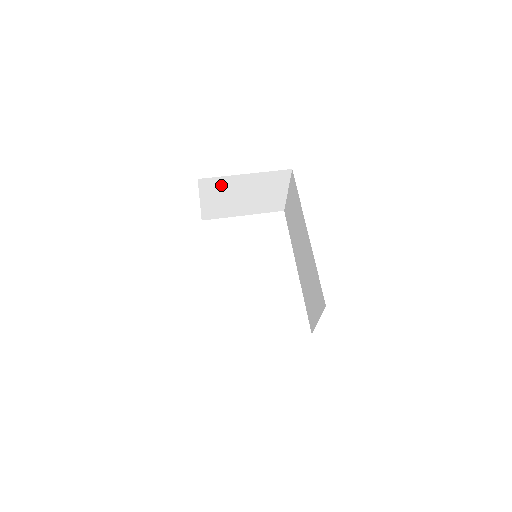
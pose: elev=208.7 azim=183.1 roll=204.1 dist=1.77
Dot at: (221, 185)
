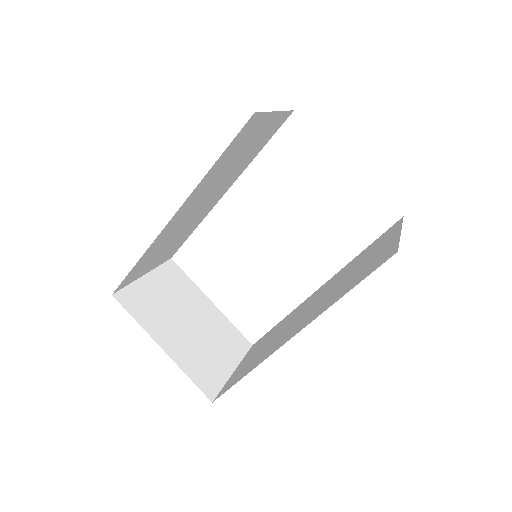
Dot at: occluded
